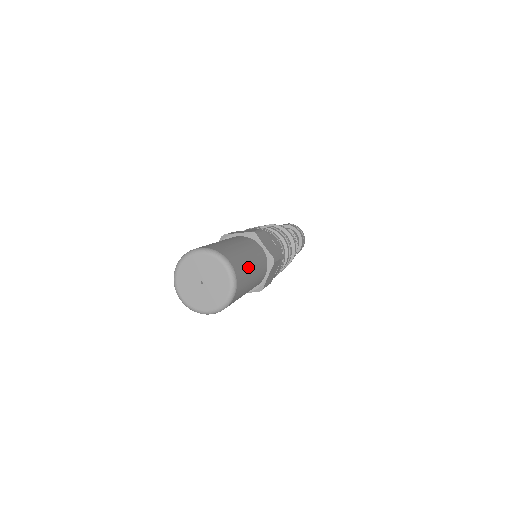
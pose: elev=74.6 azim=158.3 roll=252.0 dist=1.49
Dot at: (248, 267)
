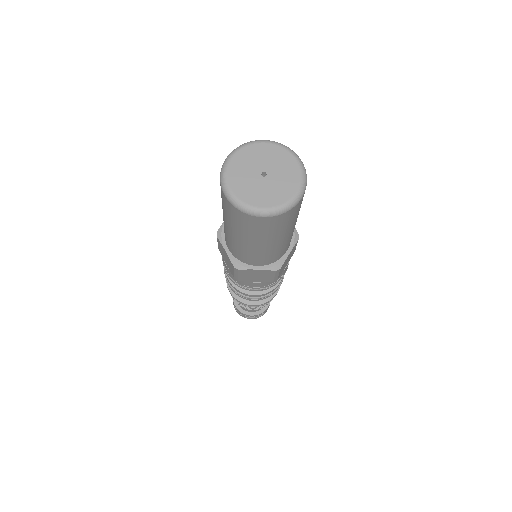
Dot at: occluded
